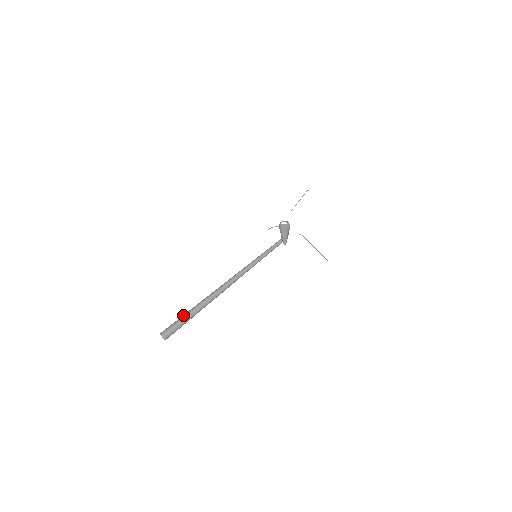
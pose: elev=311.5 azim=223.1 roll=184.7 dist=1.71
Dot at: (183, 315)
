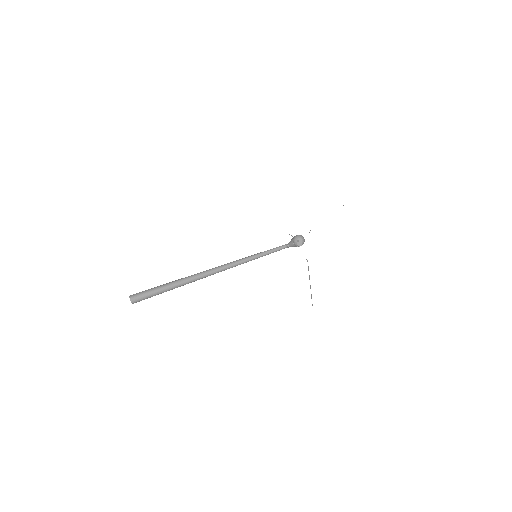
Dot at: occluded
